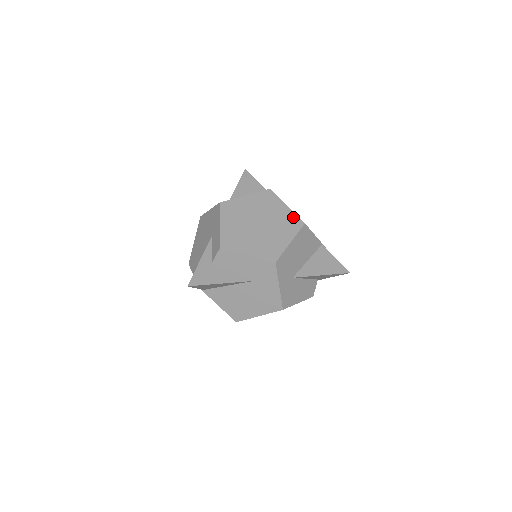
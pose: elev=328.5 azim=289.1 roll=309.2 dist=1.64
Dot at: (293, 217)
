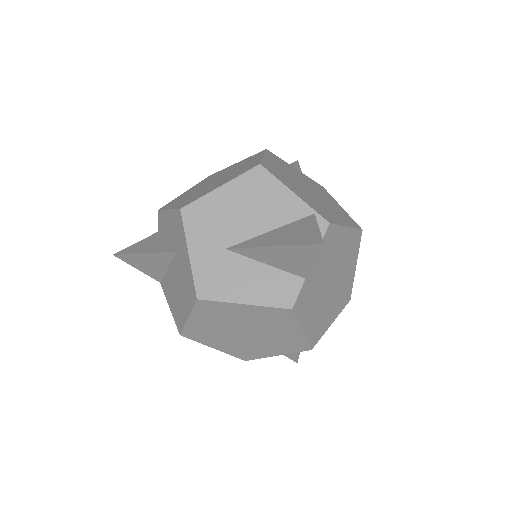
Dot at: (255, 163)
